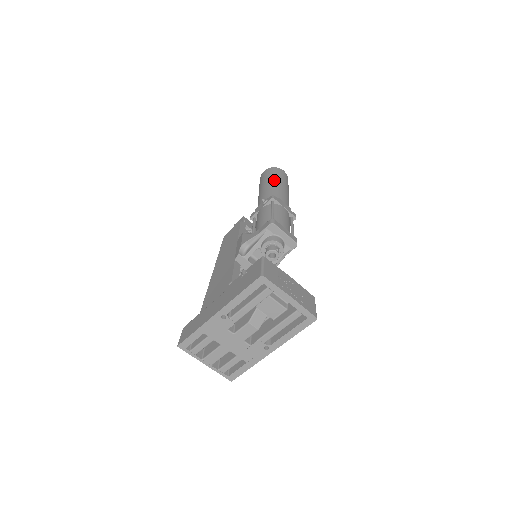
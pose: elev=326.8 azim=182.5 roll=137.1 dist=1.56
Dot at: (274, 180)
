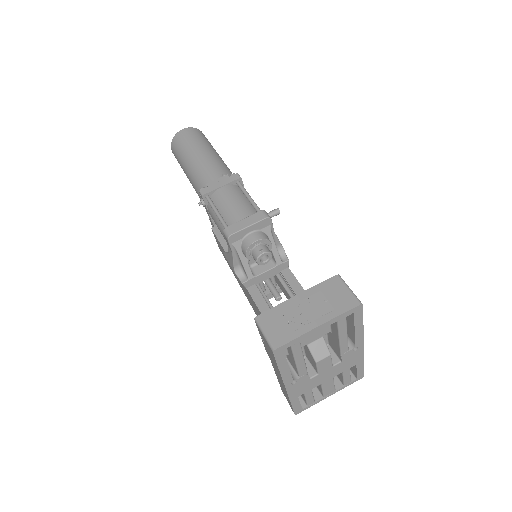
Dot at: (186, 160)
